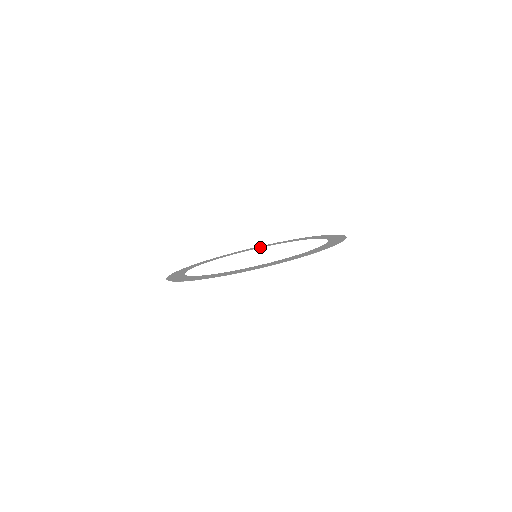
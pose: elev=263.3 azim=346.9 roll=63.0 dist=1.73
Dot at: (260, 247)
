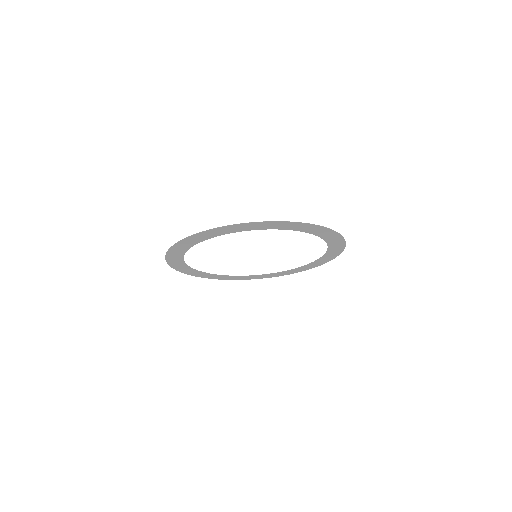
Dot at: (257, 275)
